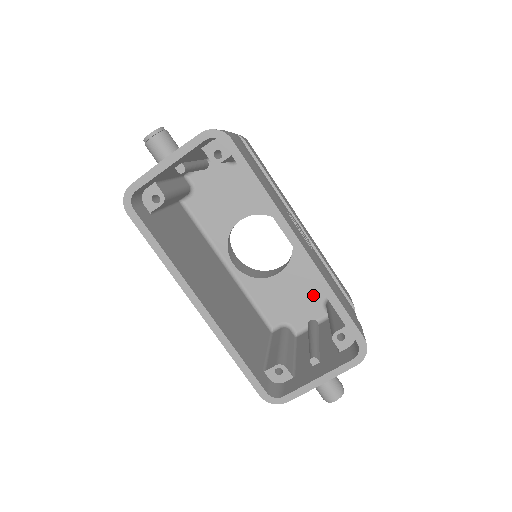
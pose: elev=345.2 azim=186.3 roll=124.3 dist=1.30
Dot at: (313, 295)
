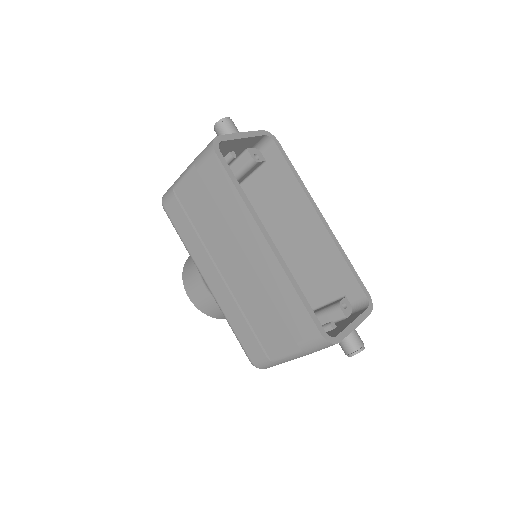
Dot at: occluded
